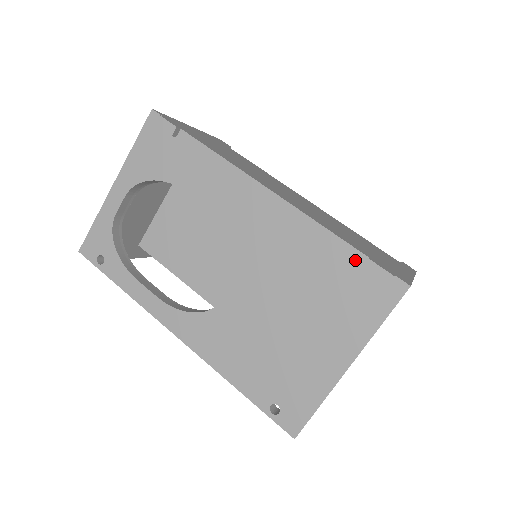
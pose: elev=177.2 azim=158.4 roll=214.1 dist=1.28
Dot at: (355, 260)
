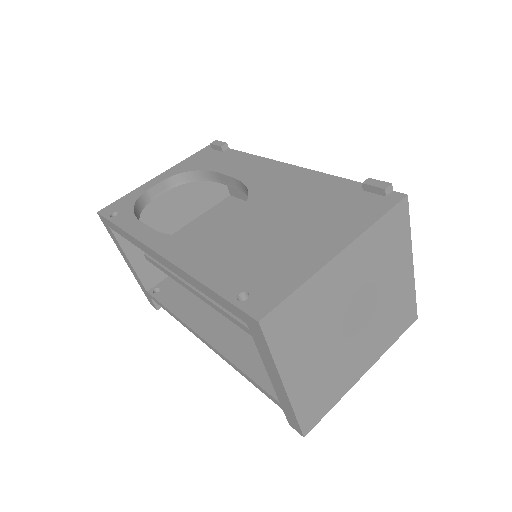
Dot at: (356, 187)
